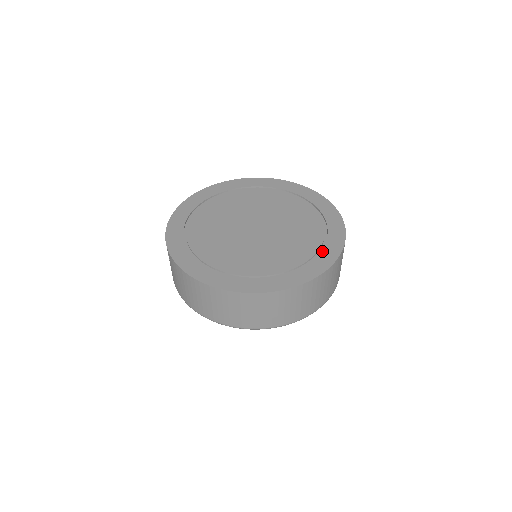
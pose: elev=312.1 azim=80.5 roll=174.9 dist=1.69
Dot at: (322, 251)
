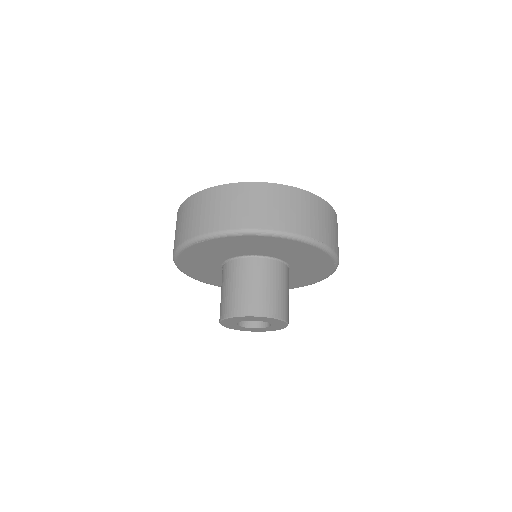
Dot at: occluded
